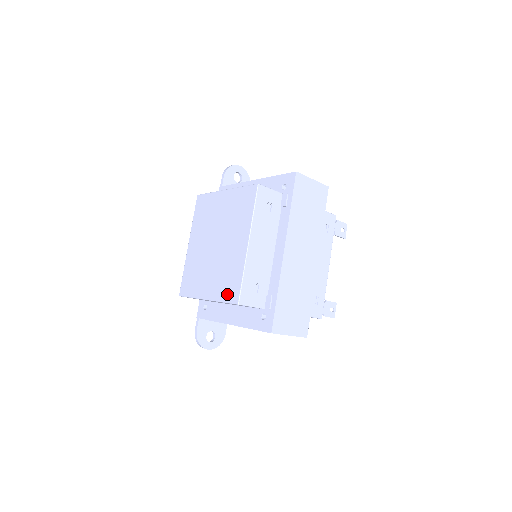
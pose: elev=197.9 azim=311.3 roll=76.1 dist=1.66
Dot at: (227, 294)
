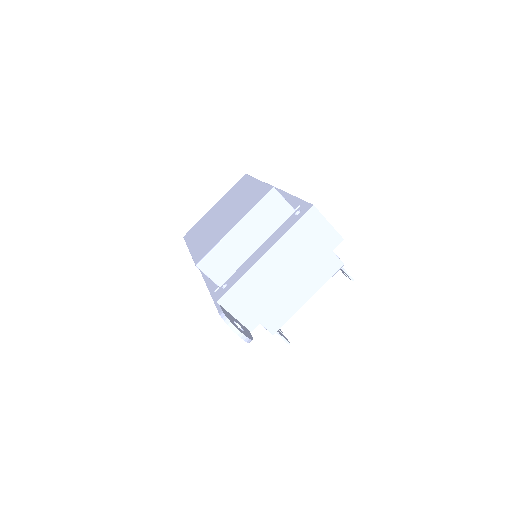
Dot at: (257, 199)
